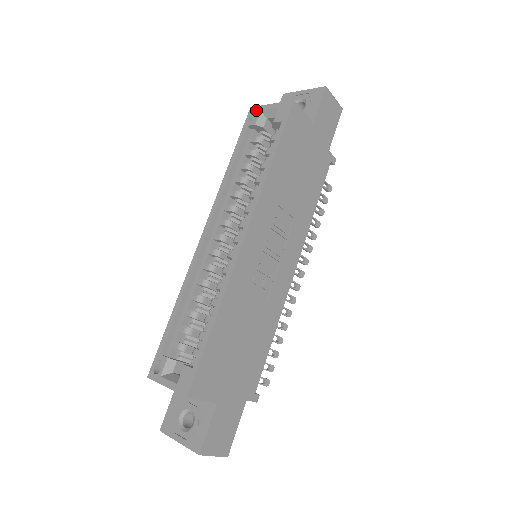
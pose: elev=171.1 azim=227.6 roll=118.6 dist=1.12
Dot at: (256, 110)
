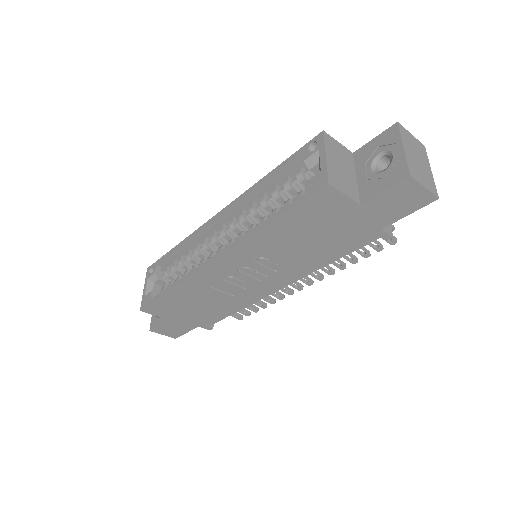
Dot at: (319, 143)
